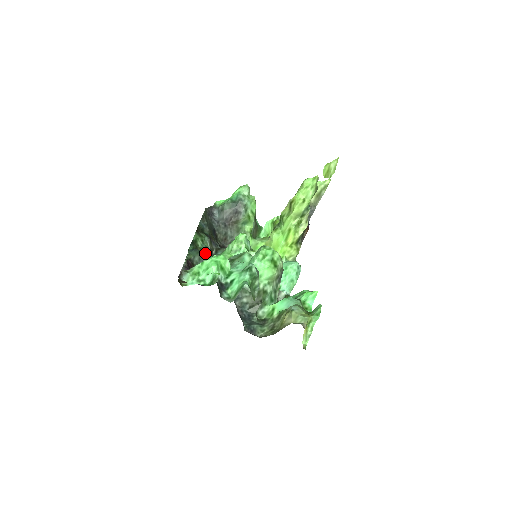
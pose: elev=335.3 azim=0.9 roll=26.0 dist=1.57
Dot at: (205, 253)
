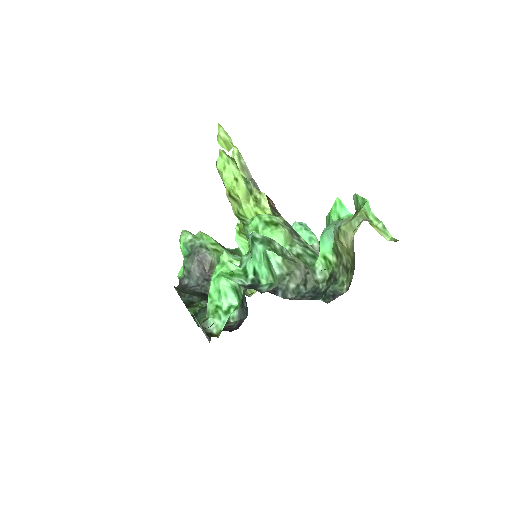
Dot at: occluded
